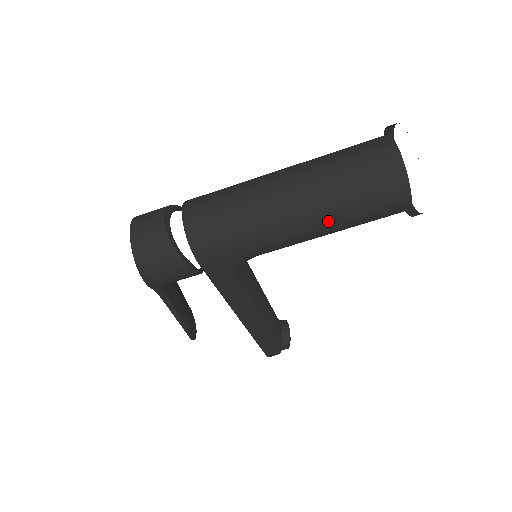
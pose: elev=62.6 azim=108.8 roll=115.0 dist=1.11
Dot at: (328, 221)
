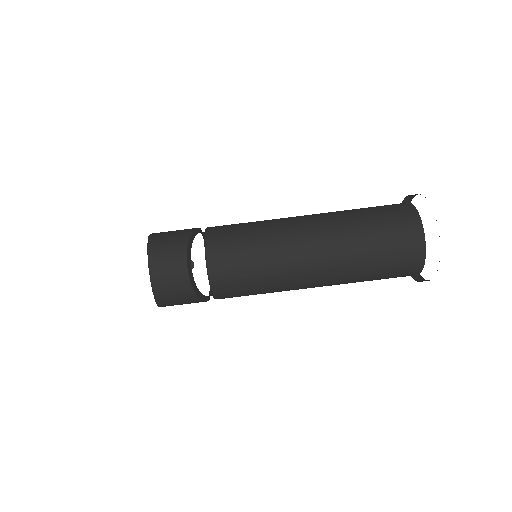
Dot at: occluded
